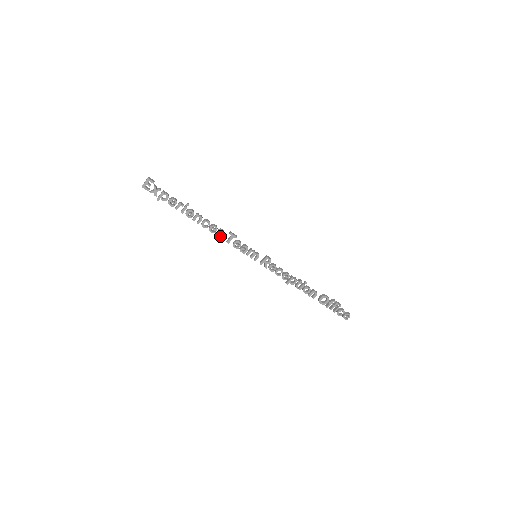
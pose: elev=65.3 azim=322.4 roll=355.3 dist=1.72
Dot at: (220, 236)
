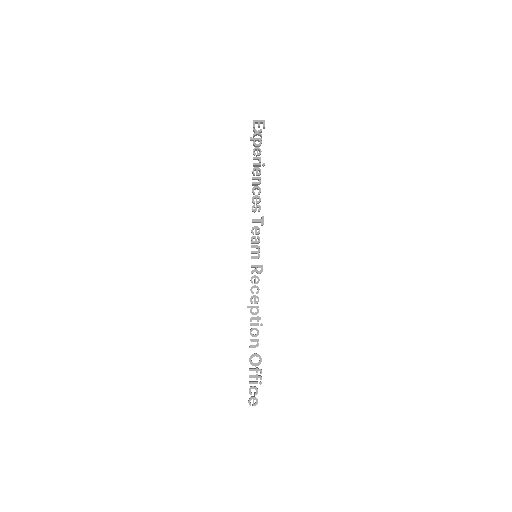
Dot at: (254, 210)
